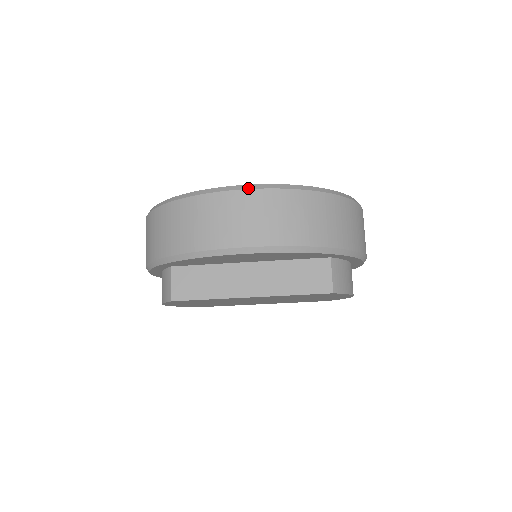
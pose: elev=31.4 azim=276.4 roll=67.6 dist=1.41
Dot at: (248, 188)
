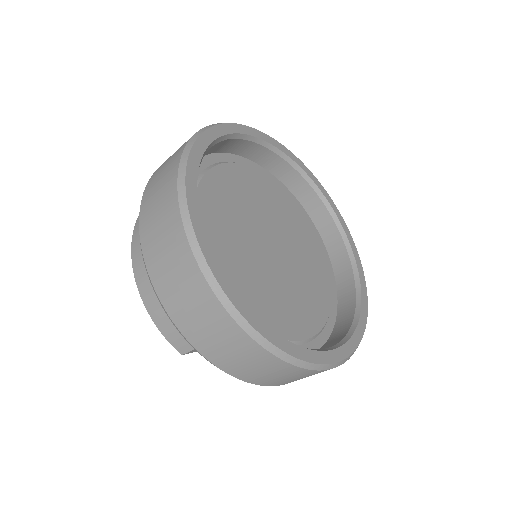
Dot at: occluded
